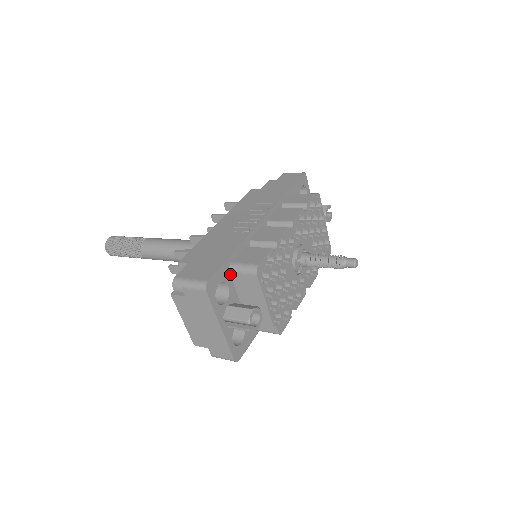
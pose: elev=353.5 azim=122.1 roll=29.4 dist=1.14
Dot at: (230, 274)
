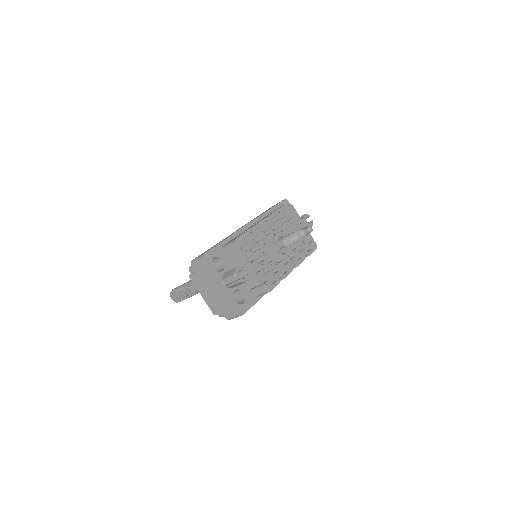
Dot at: (223, 253)
